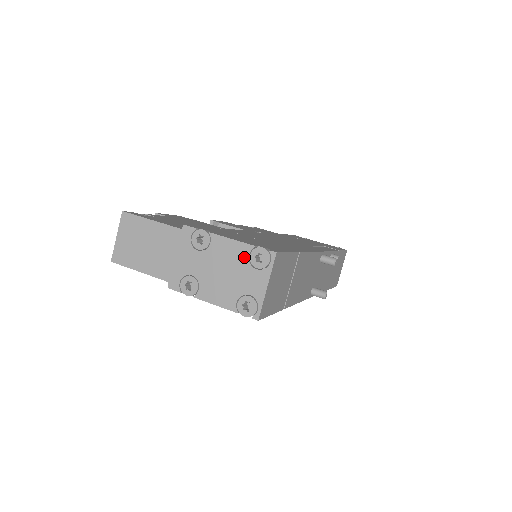
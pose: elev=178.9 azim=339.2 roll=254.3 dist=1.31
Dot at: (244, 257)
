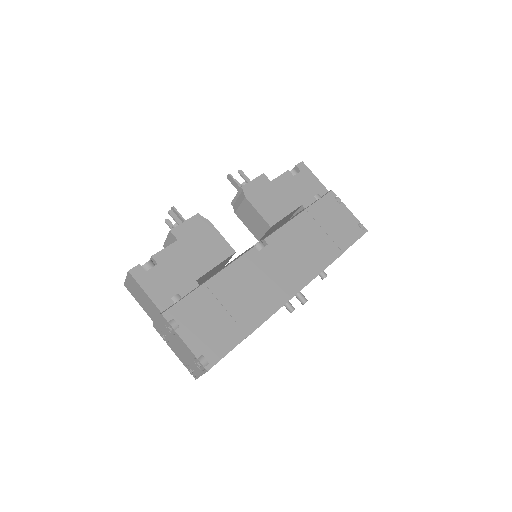
Dot at: (191, 356)
